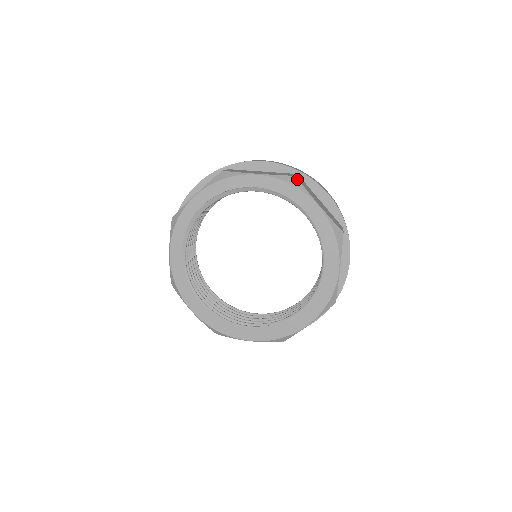
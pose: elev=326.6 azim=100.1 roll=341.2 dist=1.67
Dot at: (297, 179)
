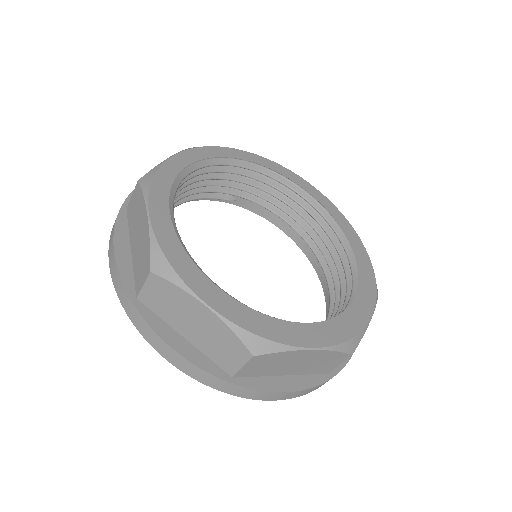
Dot at: occluded
